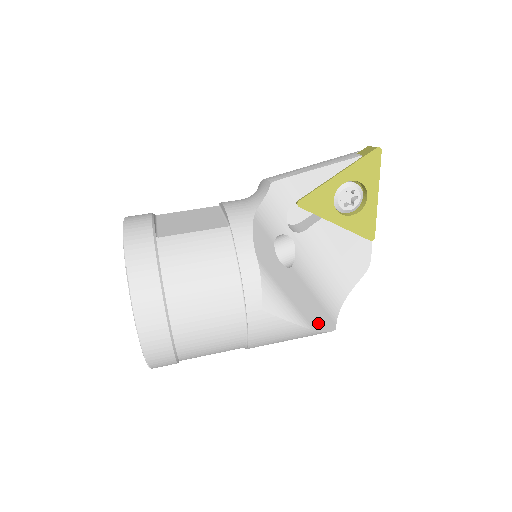
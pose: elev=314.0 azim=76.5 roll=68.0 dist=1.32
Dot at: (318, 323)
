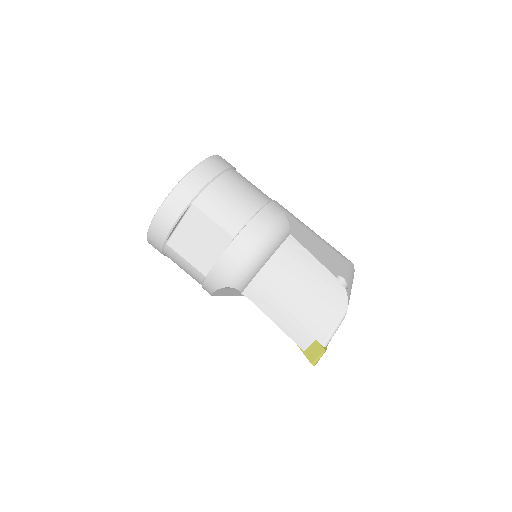
Dot at: occluded
